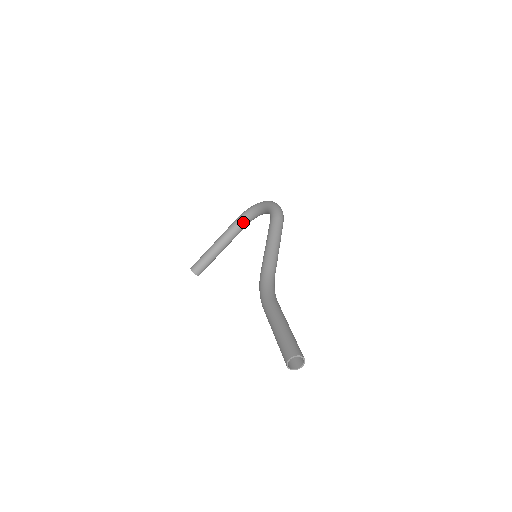
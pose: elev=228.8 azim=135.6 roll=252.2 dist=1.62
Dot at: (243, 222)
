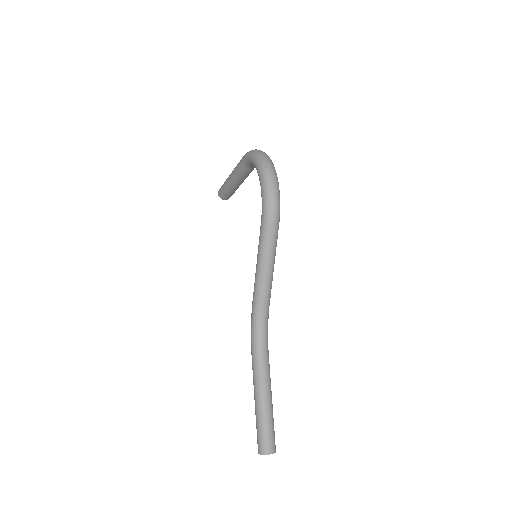
Dot at: (249, 167)
